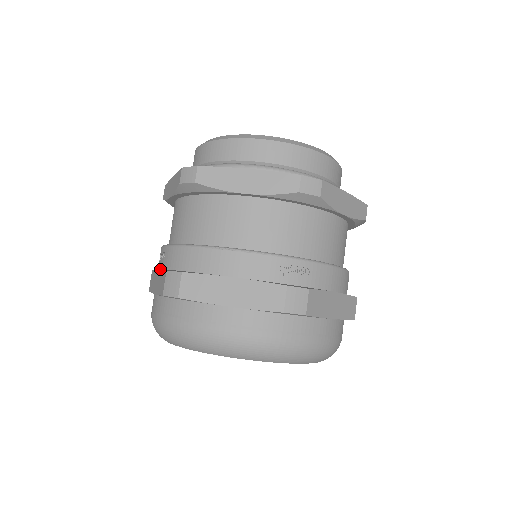
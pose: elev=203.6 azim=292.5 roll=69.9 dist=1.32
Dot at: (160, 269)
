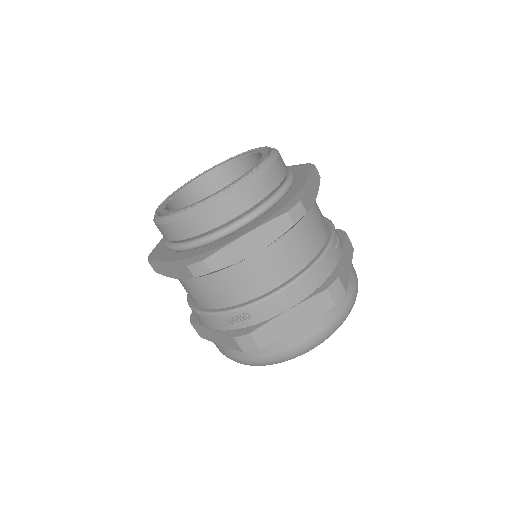
Dot at: occluded
